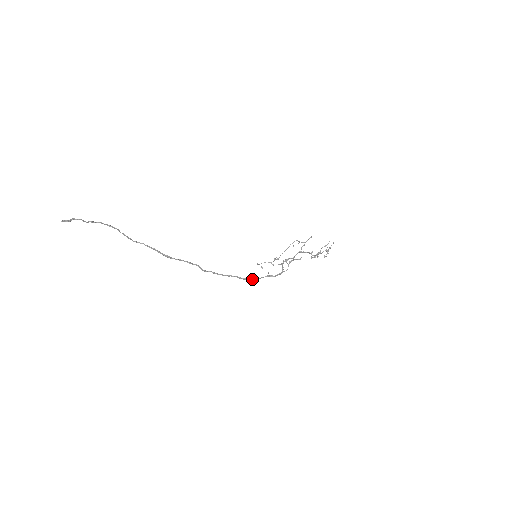
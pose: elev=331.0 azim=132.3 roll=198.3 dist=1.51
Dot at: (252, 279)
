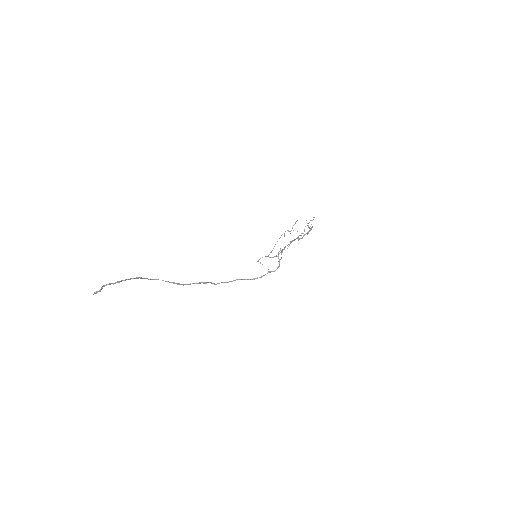
Dot at: (256, 278)
